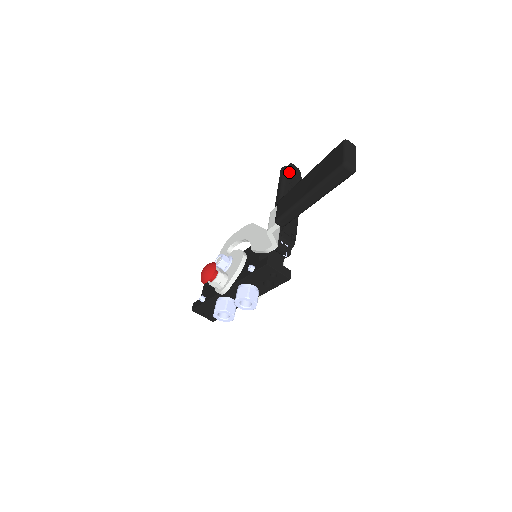
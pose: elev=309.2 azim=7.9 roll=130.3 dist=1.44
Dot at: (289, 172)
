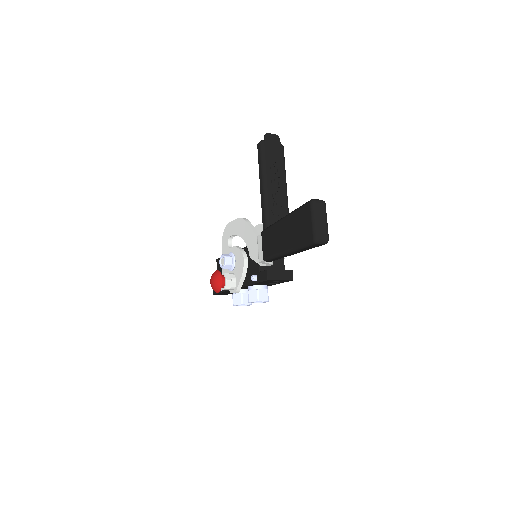
Dot at: (267, 149)
